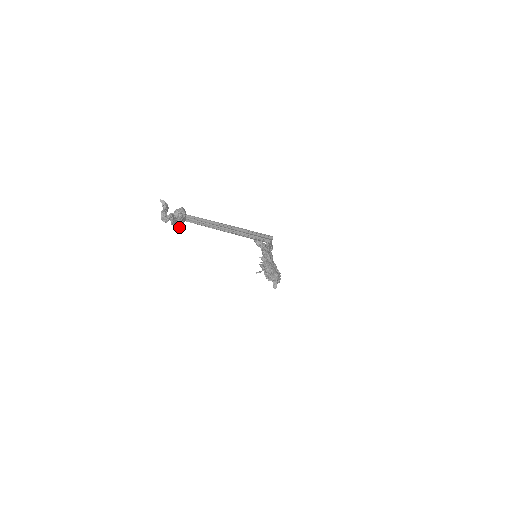
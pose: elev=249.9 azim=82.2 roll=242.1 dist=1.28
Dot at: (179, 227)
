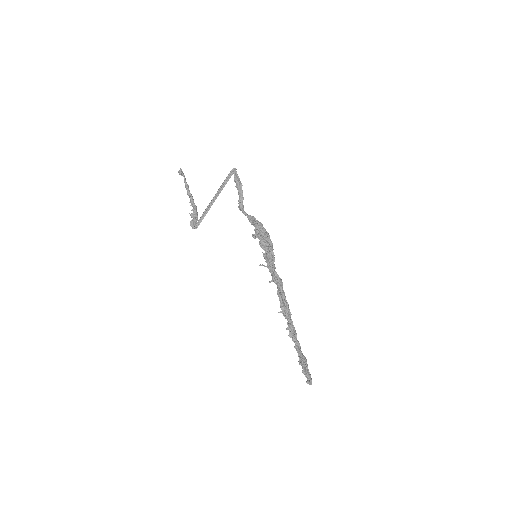
Dot at: (190, 196)
